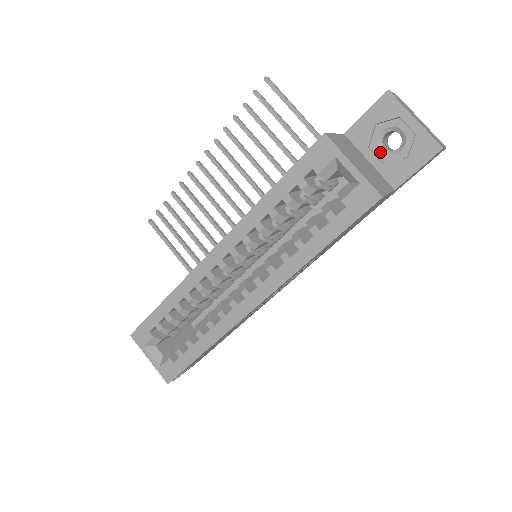
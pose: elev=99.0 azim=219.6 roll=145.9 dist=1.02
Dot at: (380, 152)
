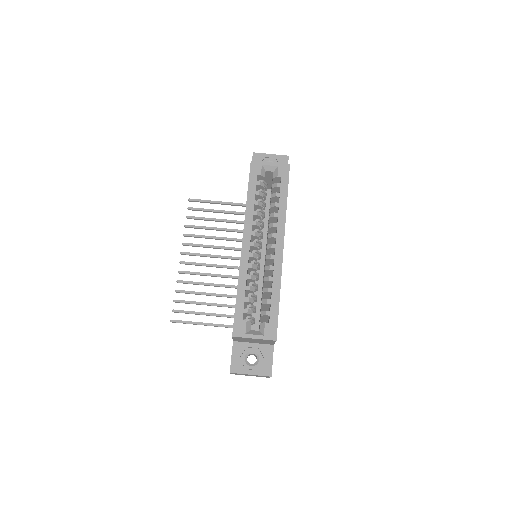
Dot at: occluded
